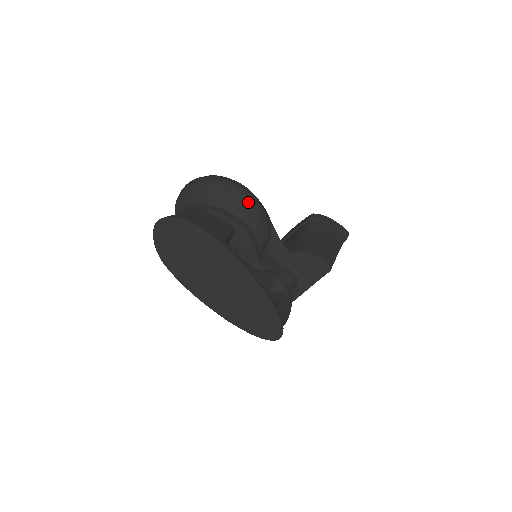
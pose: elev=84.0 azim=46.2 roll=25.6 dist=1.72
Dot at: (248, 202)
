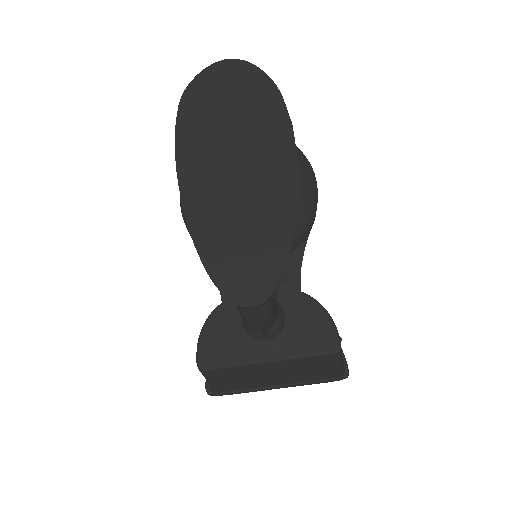
Dot at: (312, 181)
